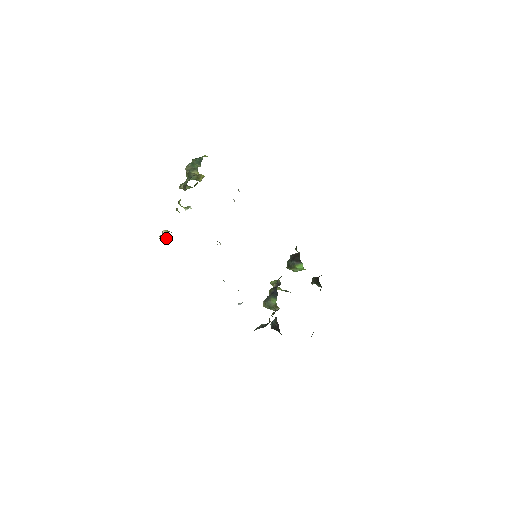
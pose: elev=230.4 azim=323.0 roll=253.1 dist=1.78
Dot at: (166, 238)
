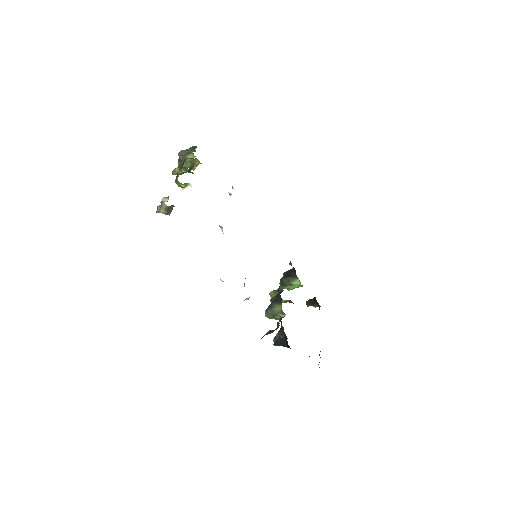
Dot at: (167, 206)
